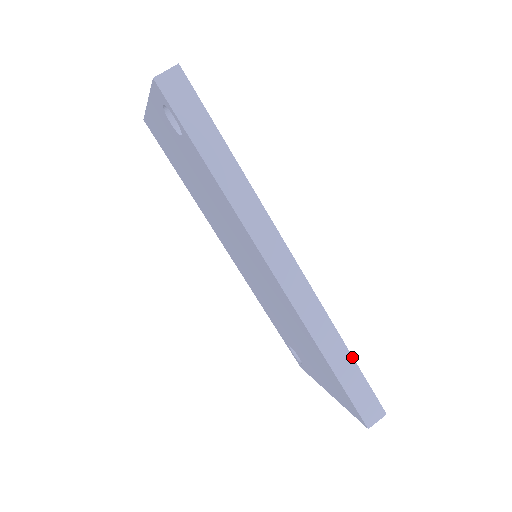
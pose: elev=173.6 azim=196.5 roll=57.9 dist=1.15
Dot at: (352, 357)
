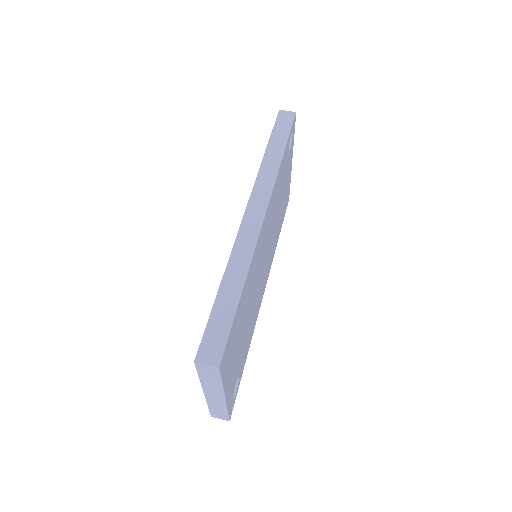
Dot at: (240, 298)
